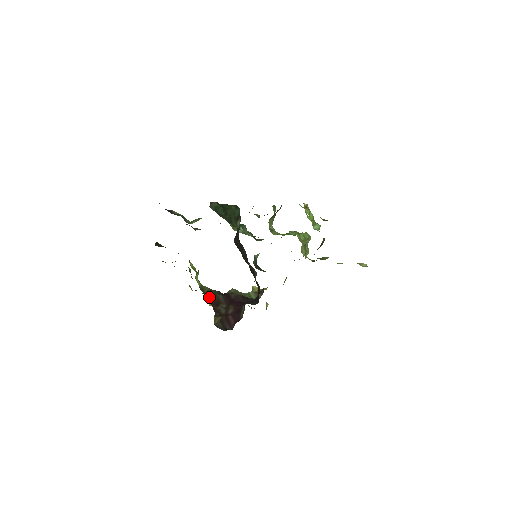
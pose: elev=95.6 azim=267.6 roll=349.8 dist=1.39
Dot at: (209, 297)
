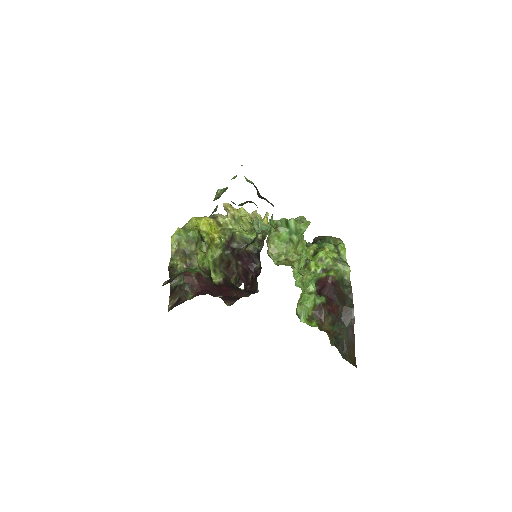
Dot at: (222, 266)
